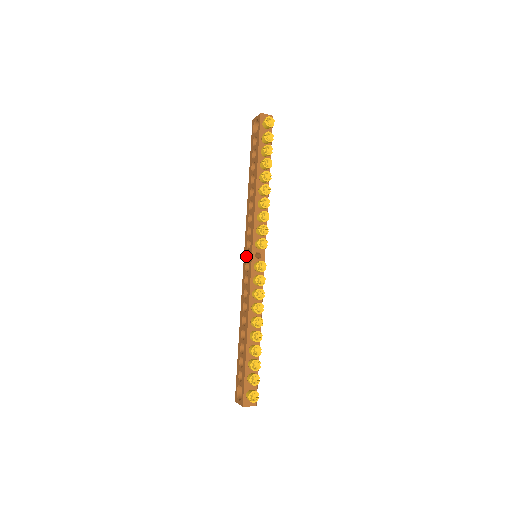
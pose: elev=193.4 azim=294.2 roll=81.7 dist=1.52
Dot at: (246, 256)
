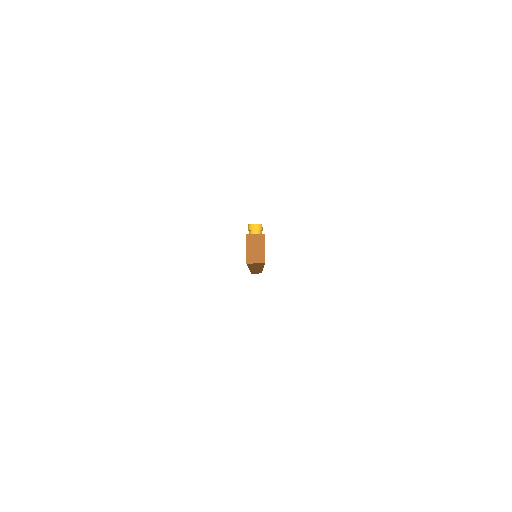
Dot at: occluded
